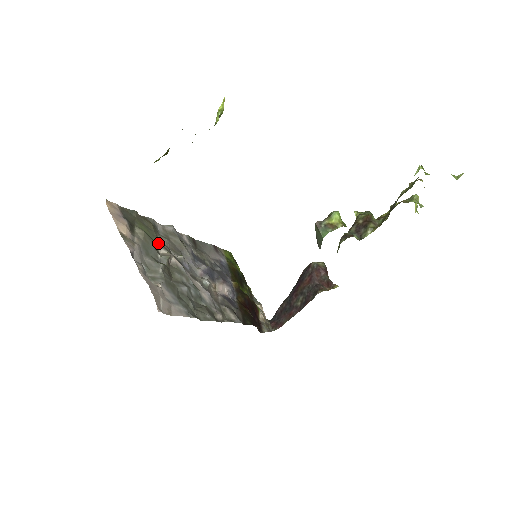
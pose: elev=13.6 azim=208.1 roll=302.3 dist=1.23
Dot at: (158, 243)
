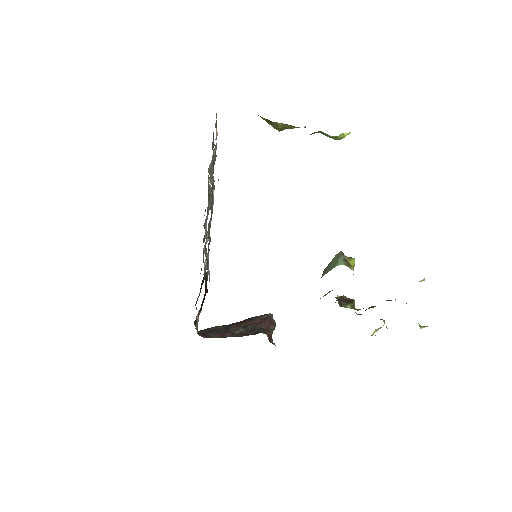
Dot at: occluded
